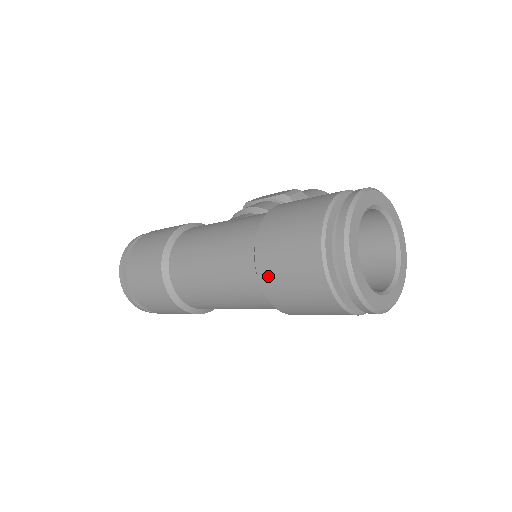
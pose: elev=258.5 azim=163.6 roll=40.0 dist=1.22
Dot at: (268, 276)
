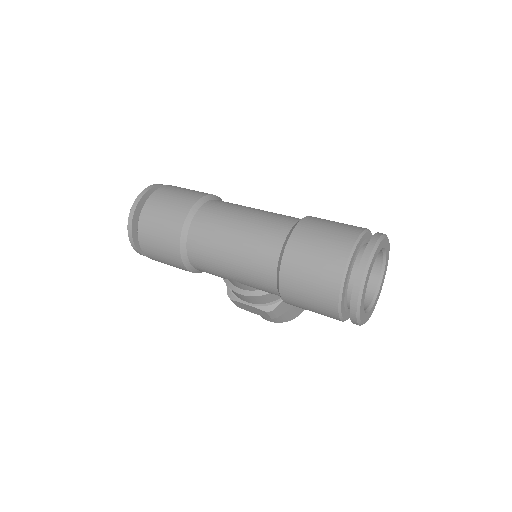
Dot at: (300, 238)
